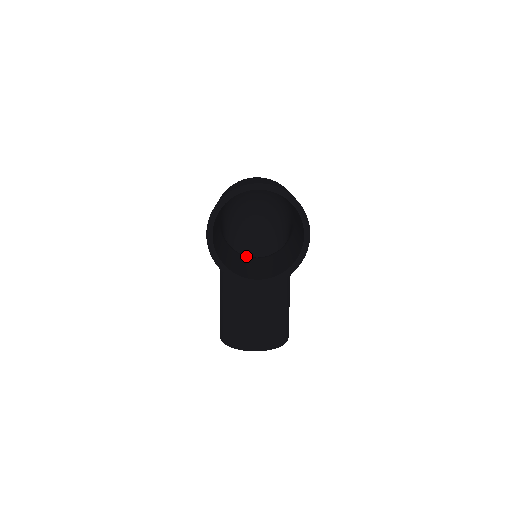
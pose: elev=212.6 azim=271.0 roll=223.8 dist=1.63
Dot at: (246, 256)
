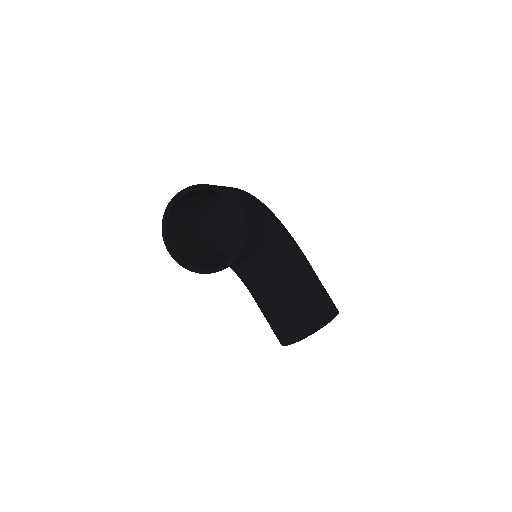
Dot at: occluded
